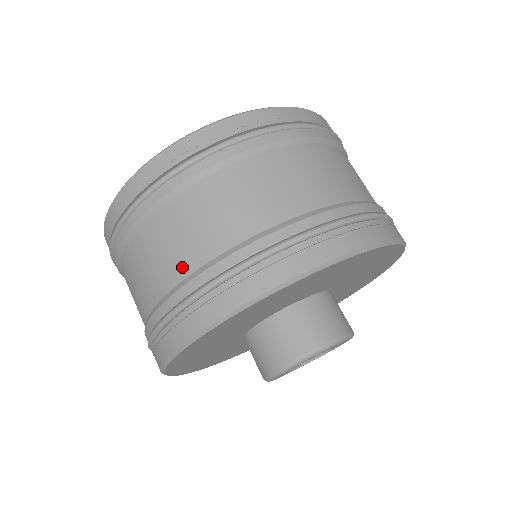
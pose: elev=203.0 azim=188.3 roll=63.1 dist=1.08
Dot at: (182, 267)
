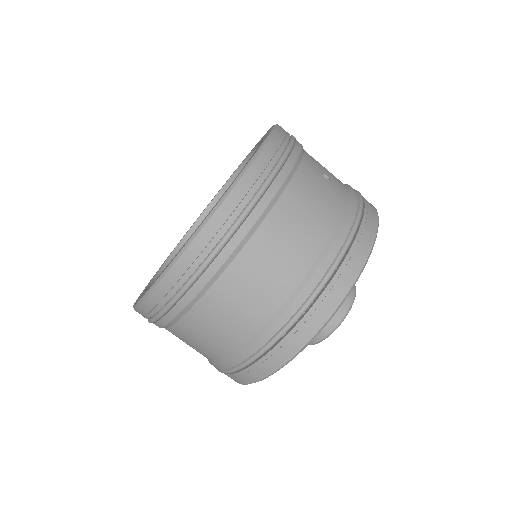
Dot at: occluded
